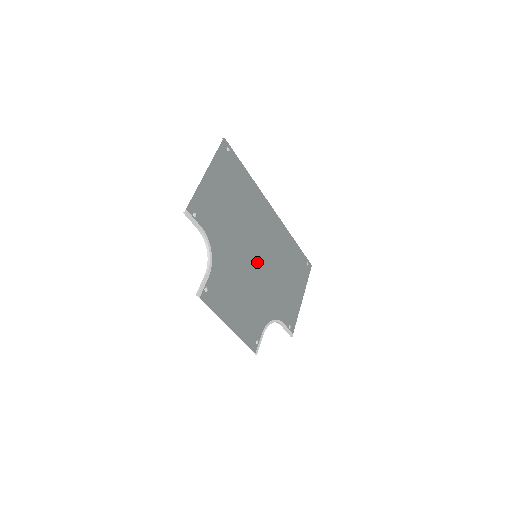
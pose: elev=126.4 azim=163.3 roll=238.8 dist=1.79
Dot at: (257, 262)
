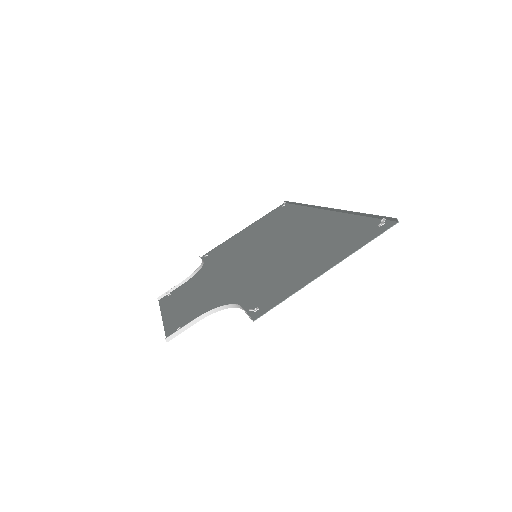
Dot at: (250, 258)
